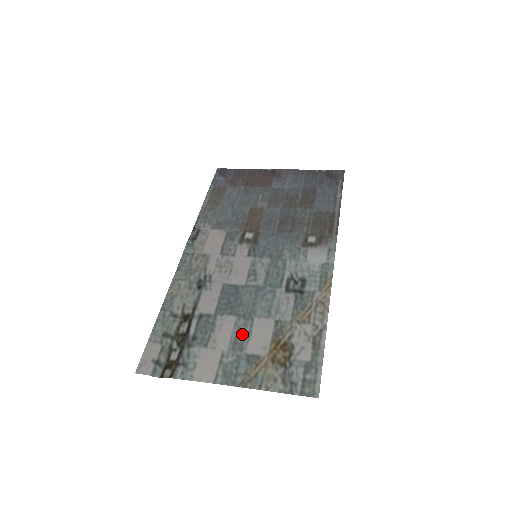
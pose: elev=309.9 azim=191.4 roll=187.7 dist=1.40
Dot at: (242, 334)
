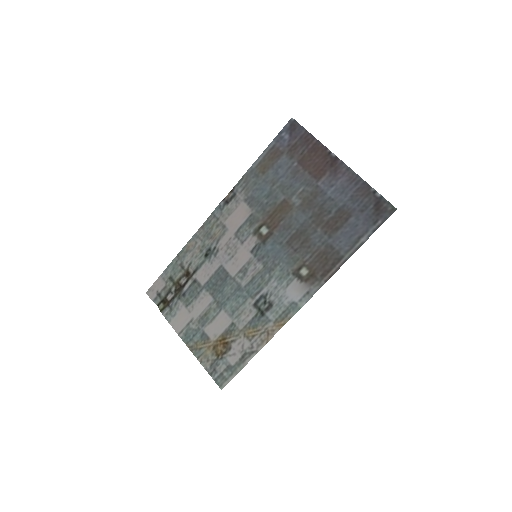
Dot at: (209, 315)
